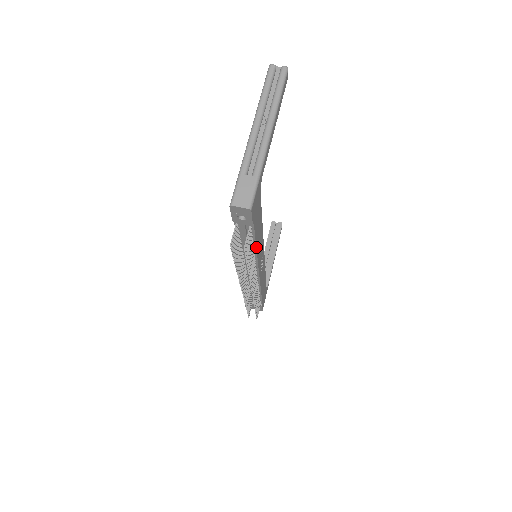
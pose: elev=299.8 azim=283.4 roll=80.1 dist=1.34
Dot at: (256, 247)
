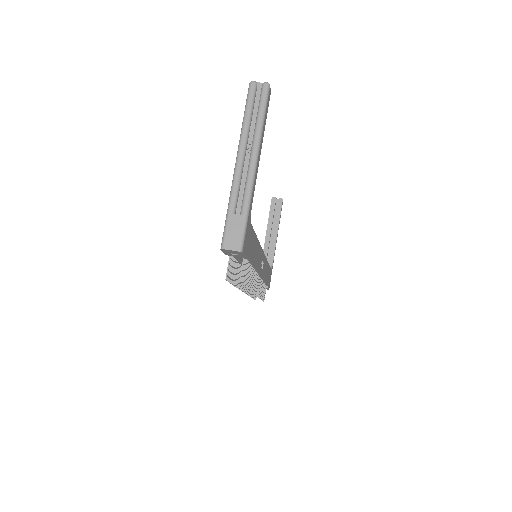
Dot at: (253, 264)
